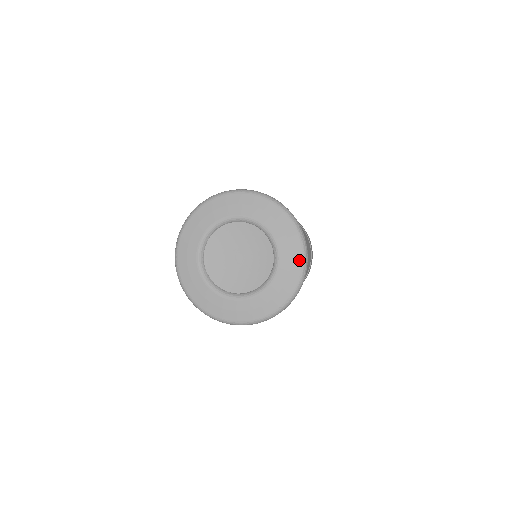
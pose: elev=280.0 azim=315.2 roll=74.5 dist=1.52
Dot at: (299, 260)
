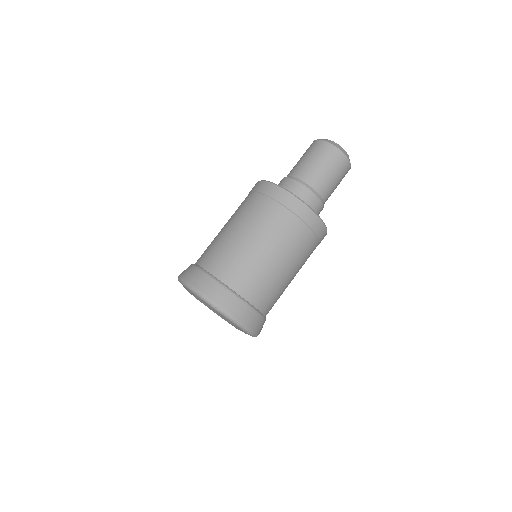
Dot at: (247, 333)
